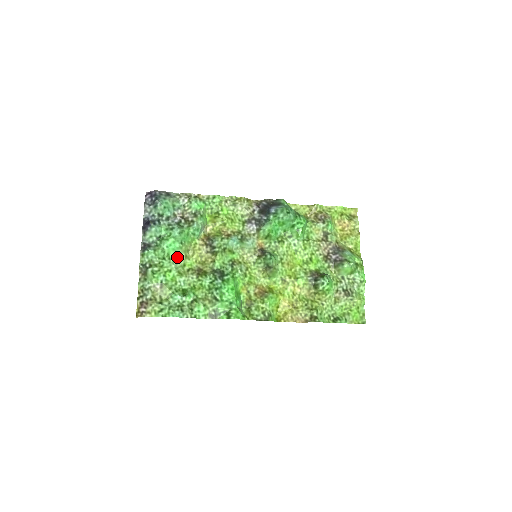
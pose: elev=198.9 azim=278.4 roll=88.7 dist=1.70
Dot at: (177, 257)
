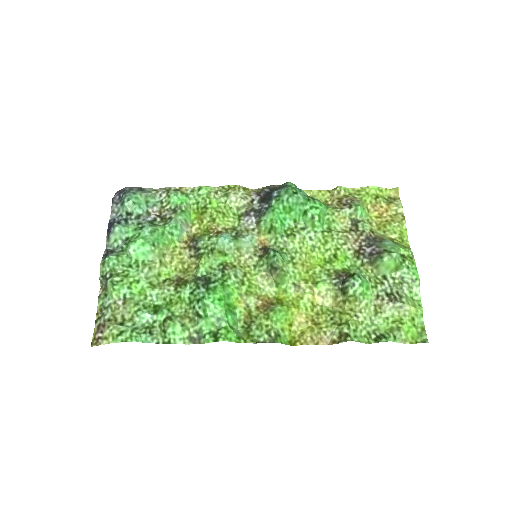
Dot at: (148, 264)
